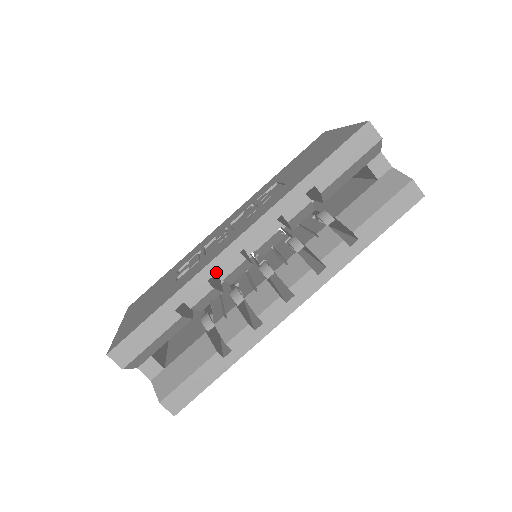
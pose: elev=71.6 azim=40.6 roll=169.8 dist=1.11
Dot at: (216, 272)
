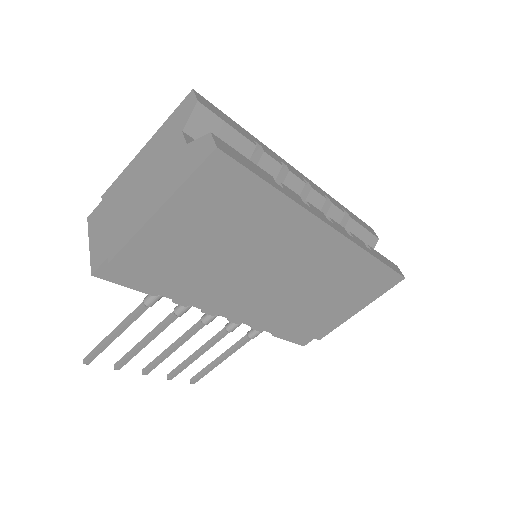
Dot at: (286, 165)
